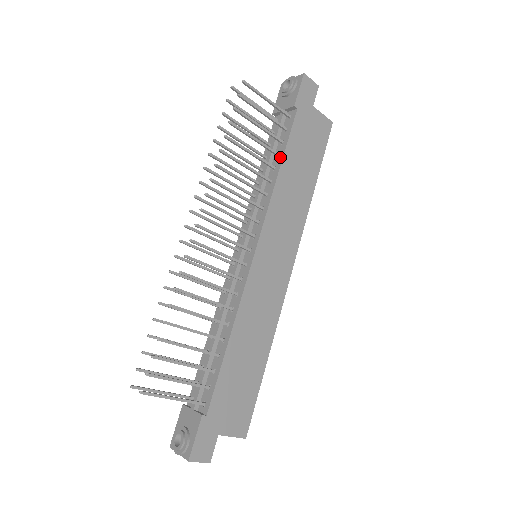
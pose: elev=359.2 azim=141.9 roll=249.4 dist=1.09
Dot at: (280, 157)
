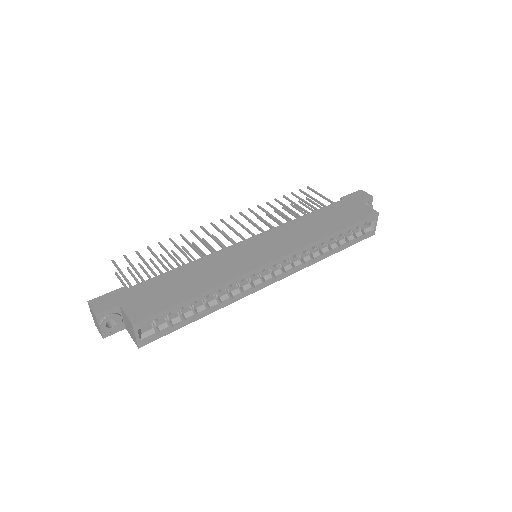
Dot at: (312, 214)
